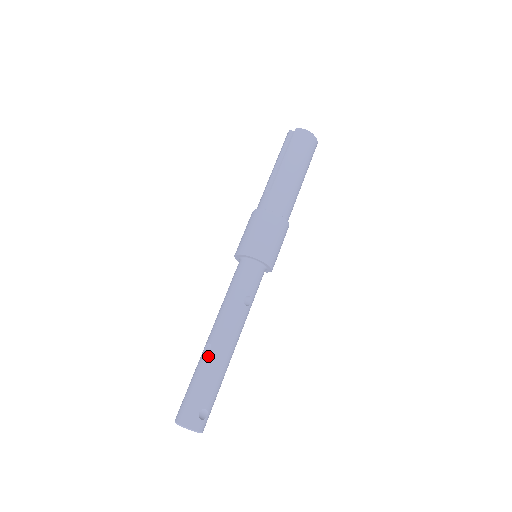
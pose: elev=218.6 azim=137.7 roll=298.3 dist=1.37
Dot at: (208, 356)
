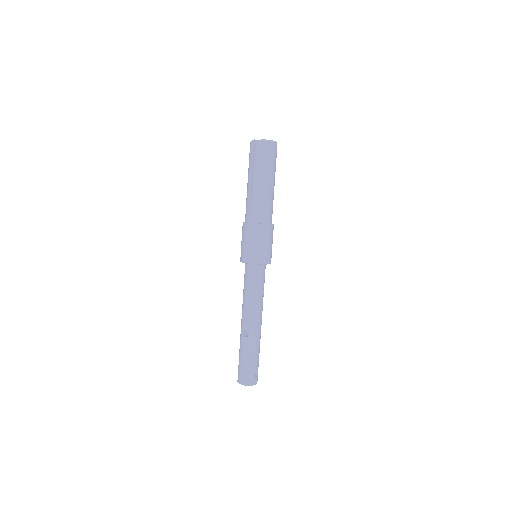
Dot at: (248, 340)
